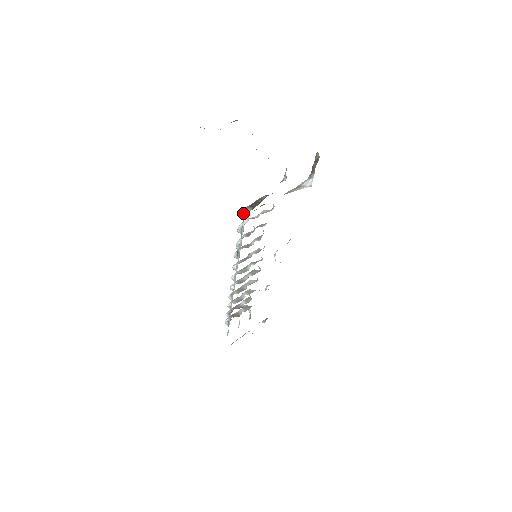
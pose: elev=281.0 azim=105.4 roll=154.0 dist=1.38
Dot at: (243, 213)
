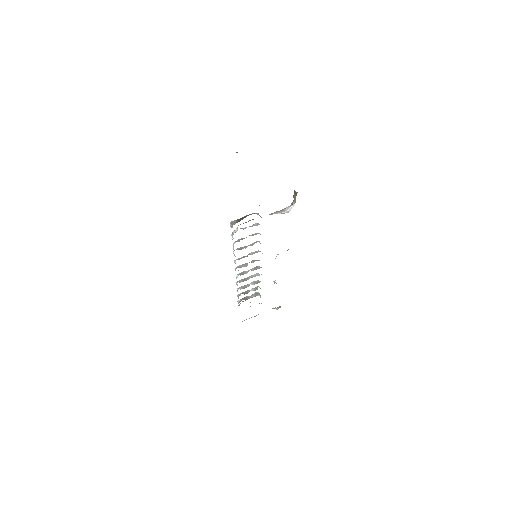
Dot at: (231, 224)
